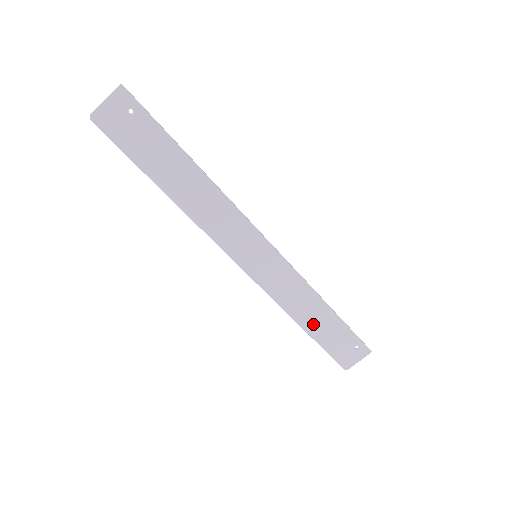
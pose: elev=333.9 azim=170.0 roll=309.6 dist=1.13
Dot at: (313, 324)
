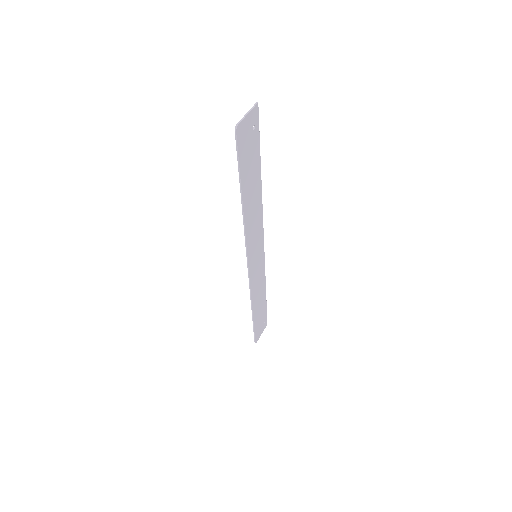
Dot at: (257, 309)
